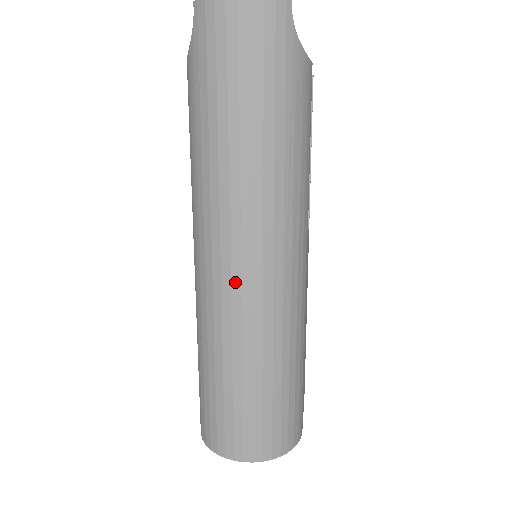
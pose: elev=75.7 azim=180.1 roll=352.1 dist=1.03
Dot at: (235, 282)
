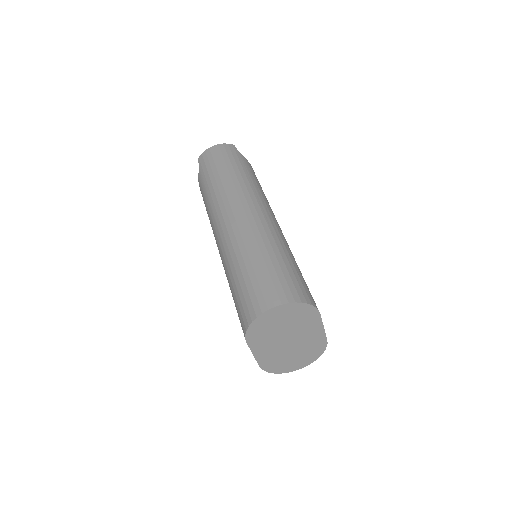
Dot at: (238, 220)
